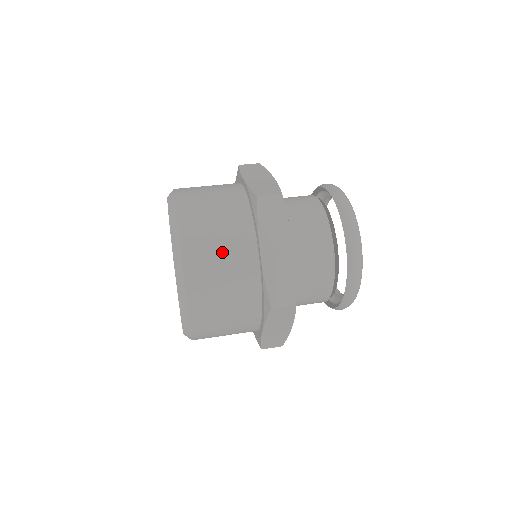
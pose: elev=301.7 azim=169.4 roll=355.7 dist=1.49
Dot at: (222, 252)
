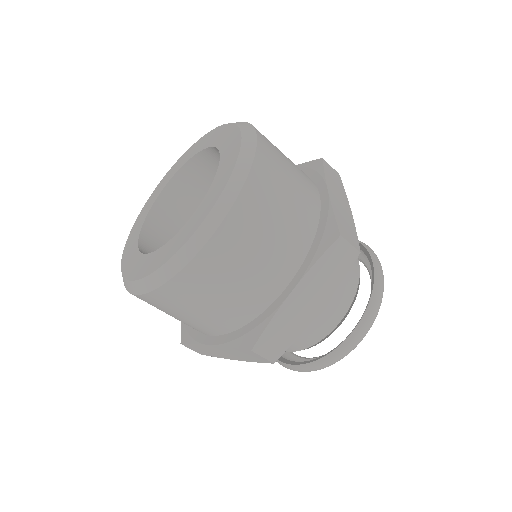
Dot at: (291, 166)
